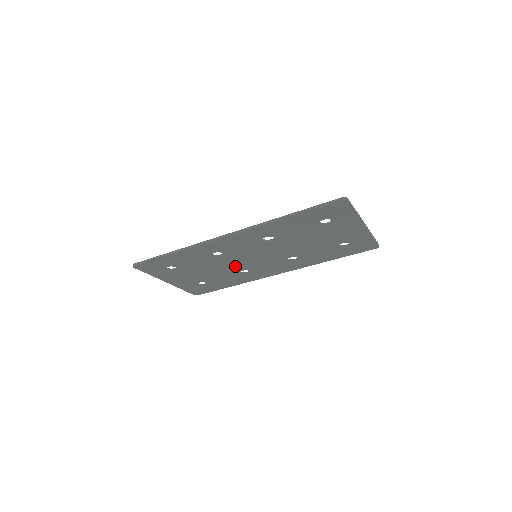
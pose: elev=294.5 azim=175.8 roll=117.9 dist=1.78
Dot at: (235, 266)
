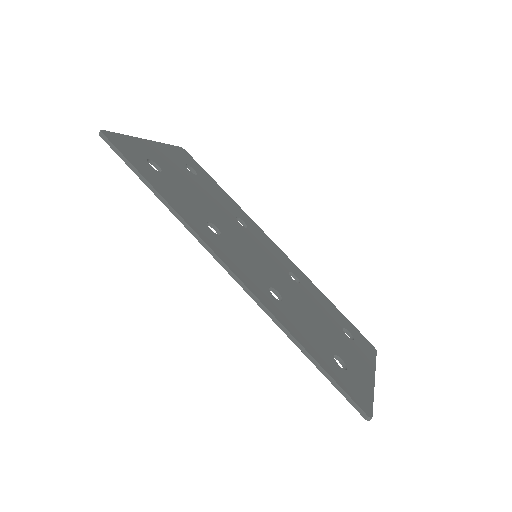
Dot at: occluded
